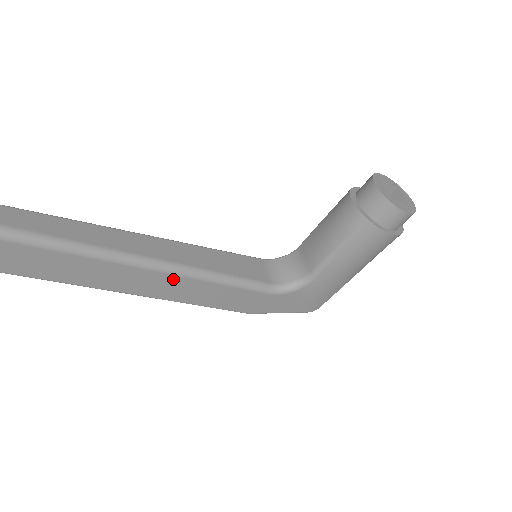
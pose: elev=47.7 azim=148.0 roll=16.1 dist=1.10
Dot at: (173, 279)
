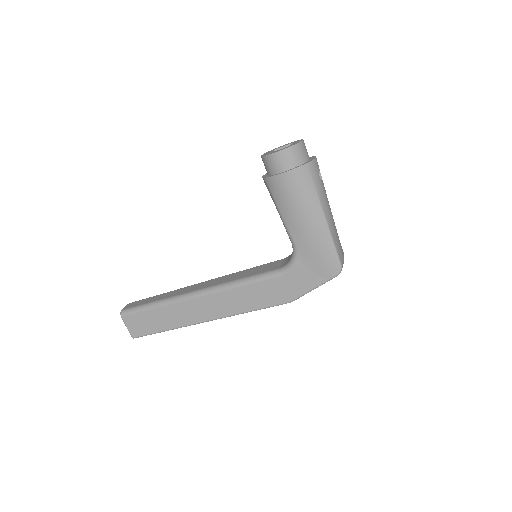
Dot at: (211, 298)
